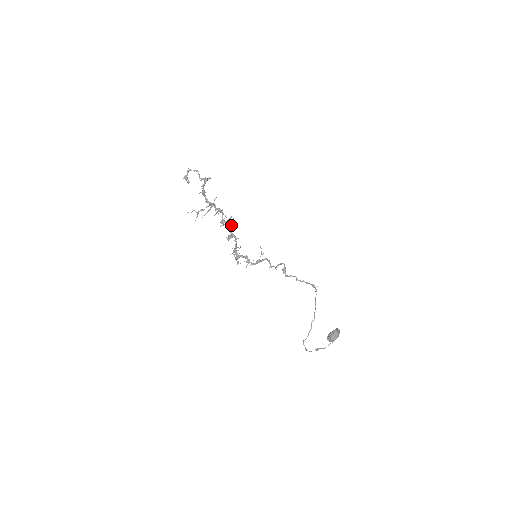
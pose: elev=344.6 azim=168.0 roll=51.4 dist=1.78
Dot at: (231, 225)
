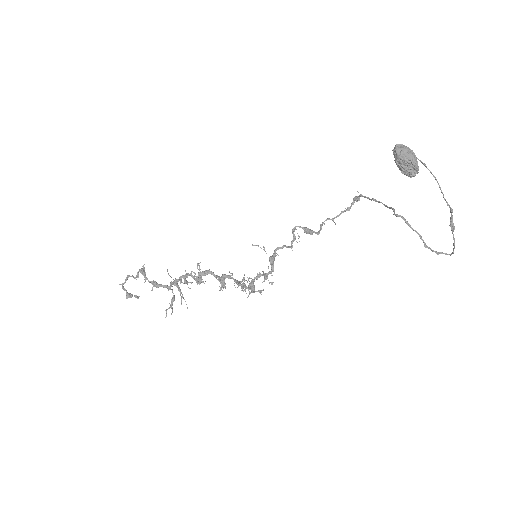
Dot at: (207, 271)
